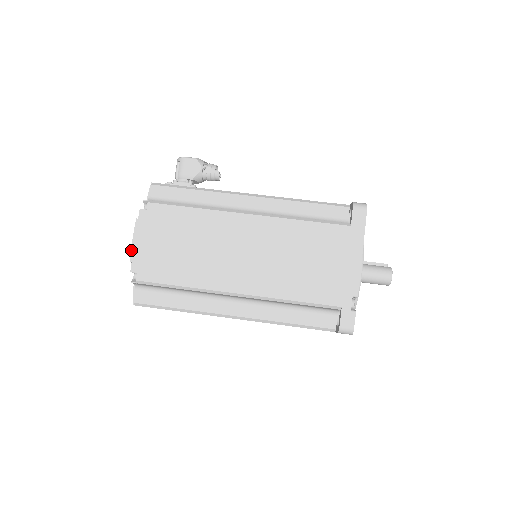
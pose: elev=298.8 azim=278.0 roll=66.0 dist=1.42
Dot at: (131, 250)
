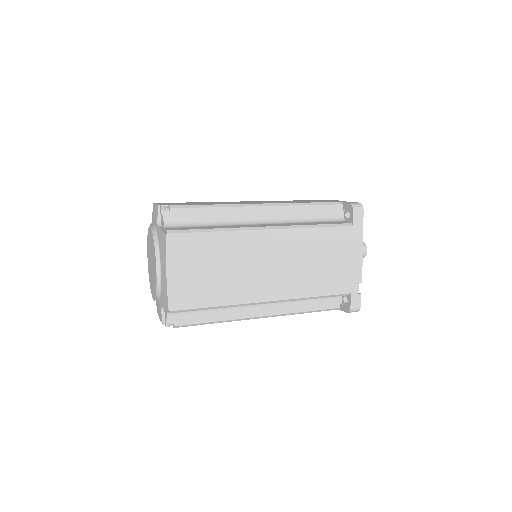
Dot at: (156, 204)
